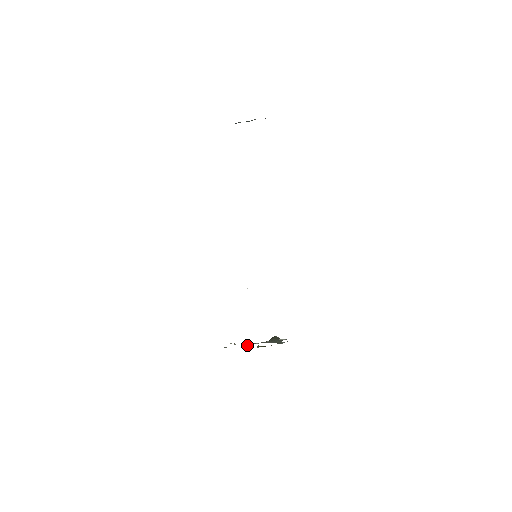
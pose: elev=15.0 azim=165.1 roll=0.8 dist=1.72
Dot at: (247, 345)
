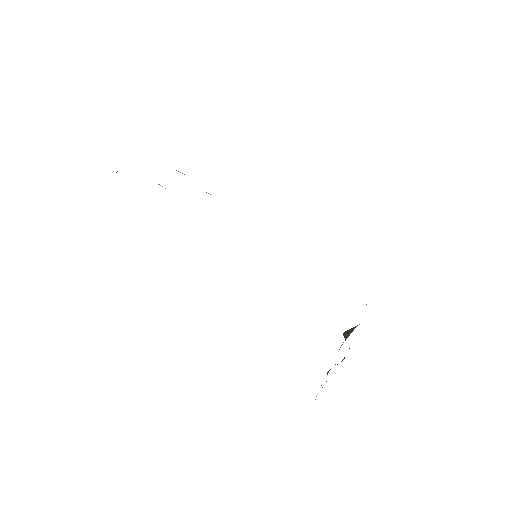
Dot at: (330, 369)
